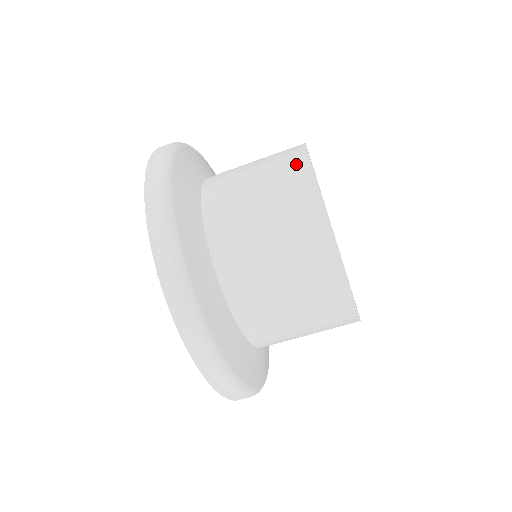
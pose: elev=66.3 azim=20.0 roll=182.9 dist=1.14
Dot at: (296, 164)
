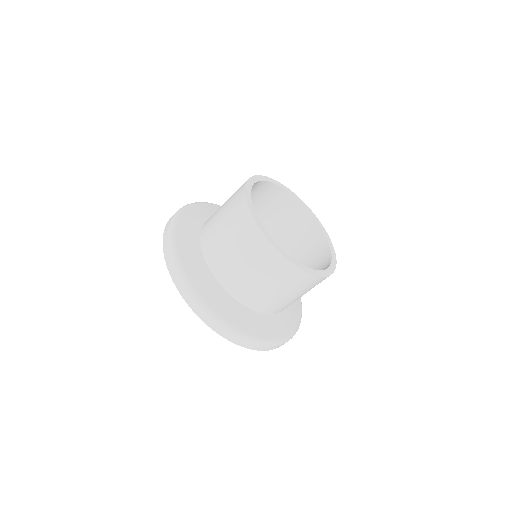
Dot at: (248, 226)
